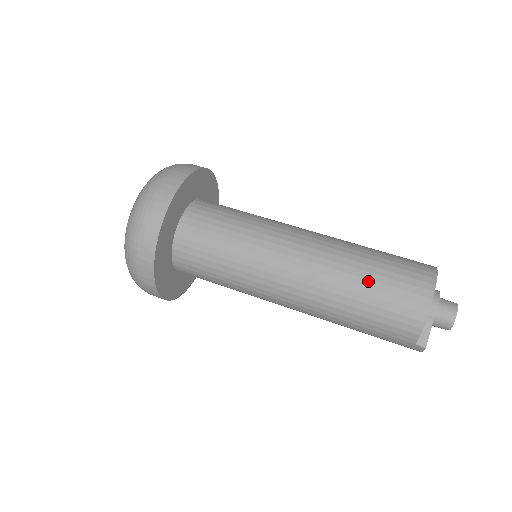
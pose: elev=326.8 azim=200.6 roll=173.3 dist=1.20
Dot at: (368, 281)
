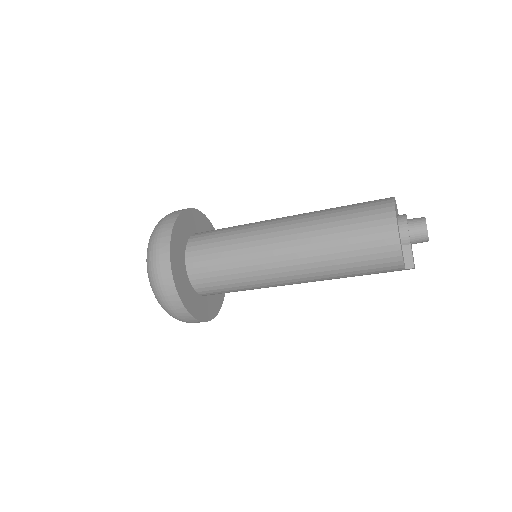
Dot at: (344, 247)
